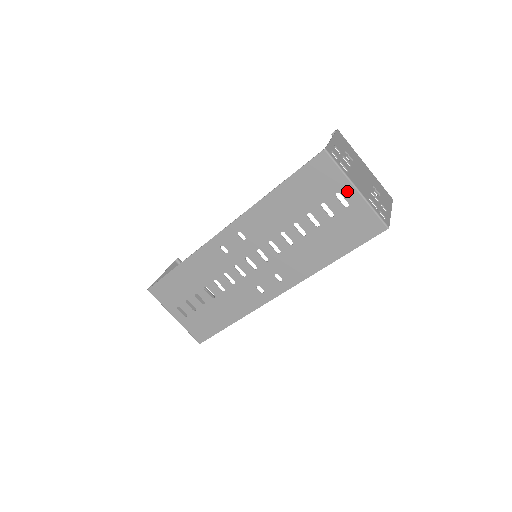
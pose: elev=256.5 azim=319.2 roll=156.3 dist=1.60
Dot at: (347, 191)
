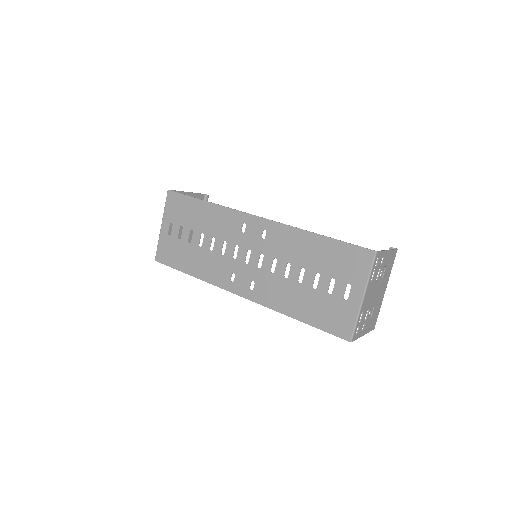
Dot at: (357, 291)
